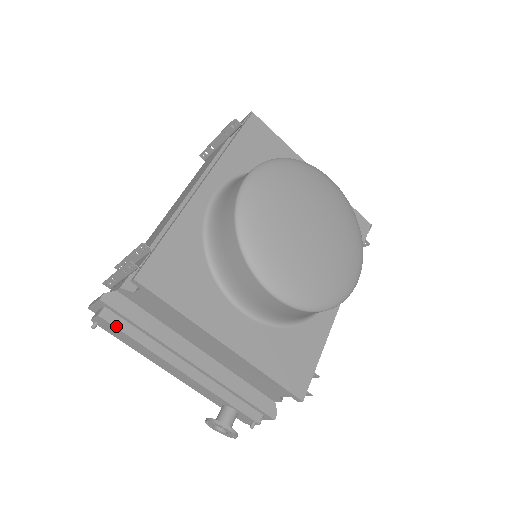
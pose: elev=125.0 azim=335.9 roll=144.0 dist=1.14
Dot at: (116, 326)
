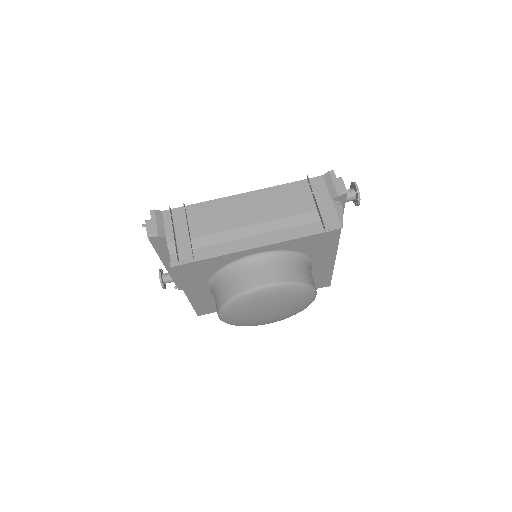
Dot at: (152, 243)
